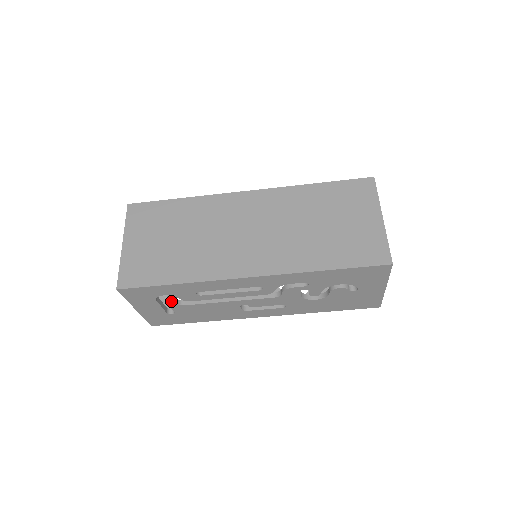
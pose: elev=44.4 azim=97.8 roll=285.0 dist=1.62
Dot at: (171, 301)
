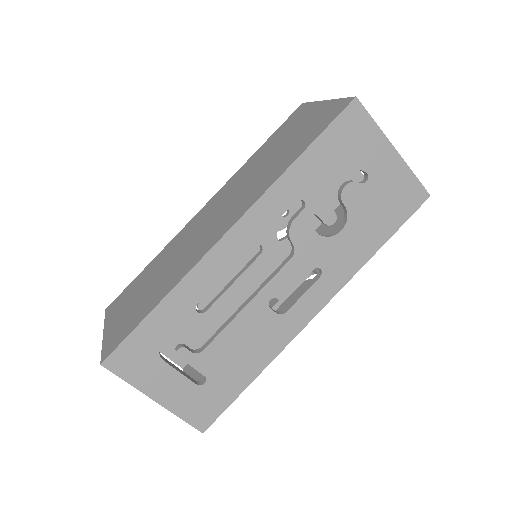
Dot at: (181, 350)
